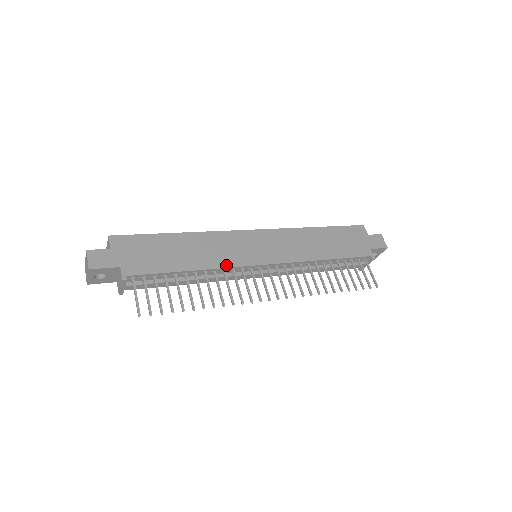
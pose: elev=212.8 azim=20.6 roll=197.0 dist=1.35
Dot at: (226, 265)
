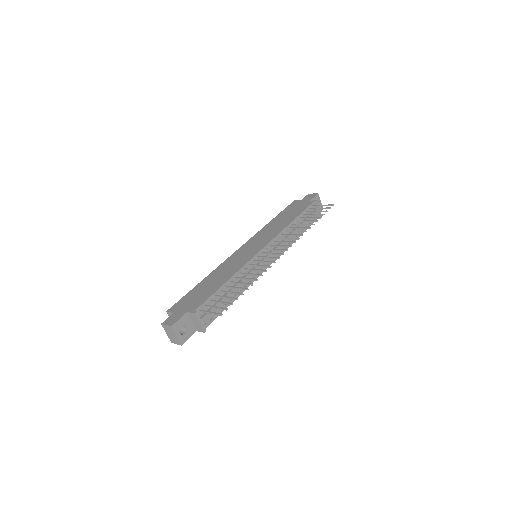
Dot at: (242, 265)
